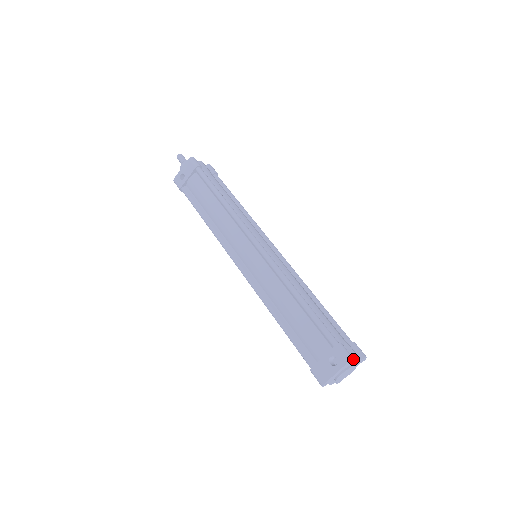
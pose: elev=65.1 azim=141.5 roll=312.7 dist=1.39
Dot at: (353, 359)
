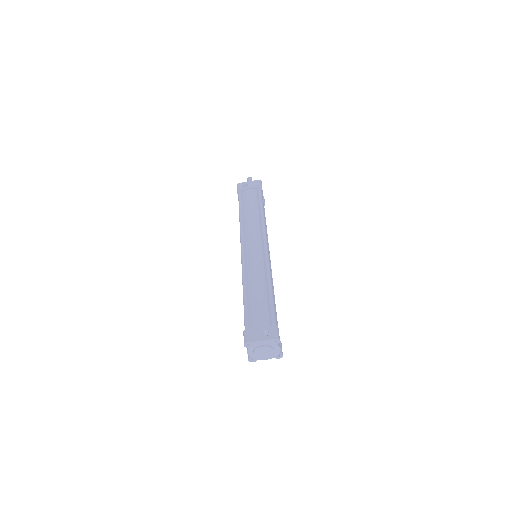
Dot at: (279, 341)
